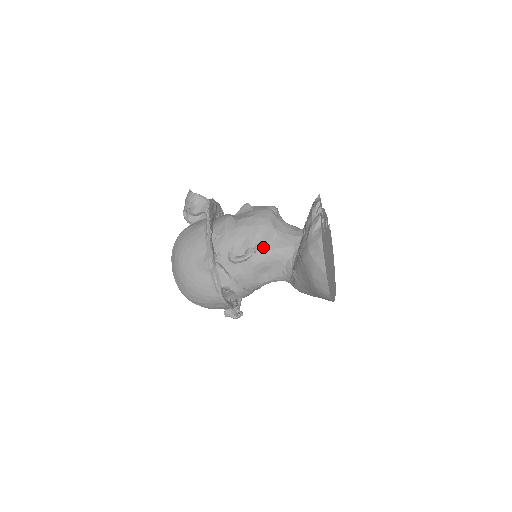
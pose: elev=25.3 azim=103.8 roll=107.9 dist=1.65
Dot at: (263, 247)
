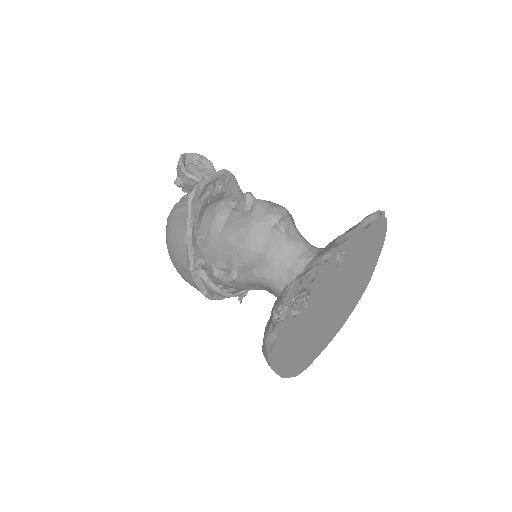
Dot at: (250, 271)
